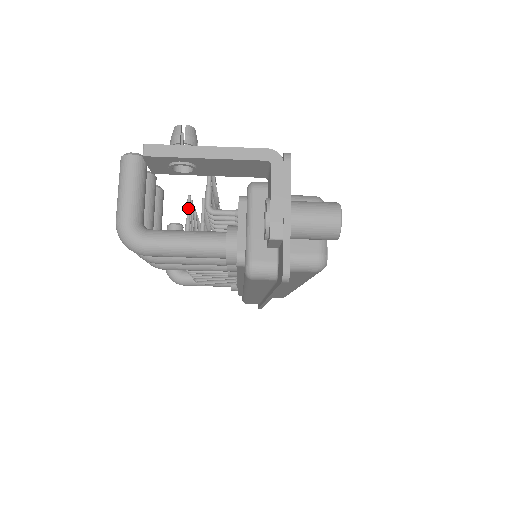
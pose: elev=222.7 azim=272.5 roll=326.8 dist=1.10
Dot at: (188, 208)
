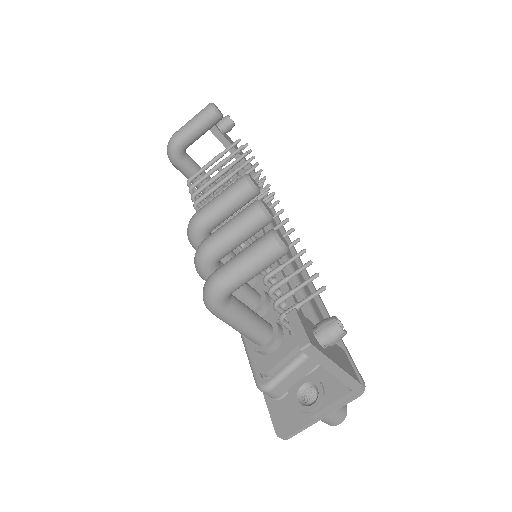
Dot at: occluded
